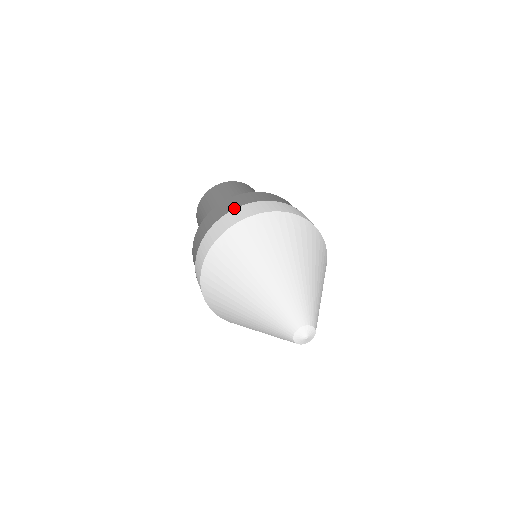
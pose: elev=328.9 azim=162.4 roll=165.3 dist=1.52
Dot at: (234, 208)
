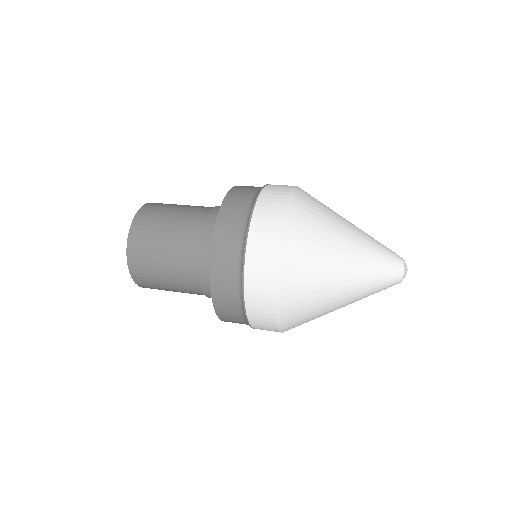
Dot at: (251, 213)
